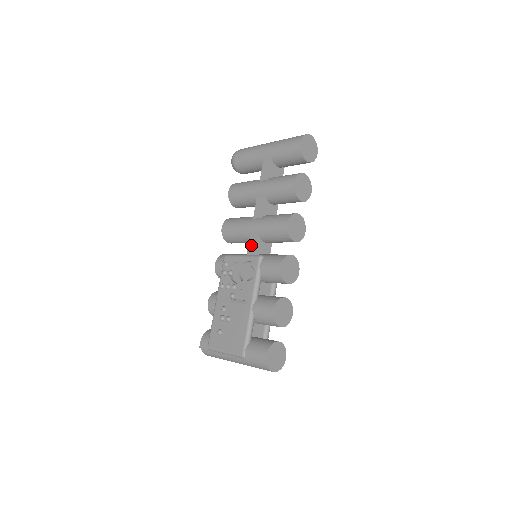
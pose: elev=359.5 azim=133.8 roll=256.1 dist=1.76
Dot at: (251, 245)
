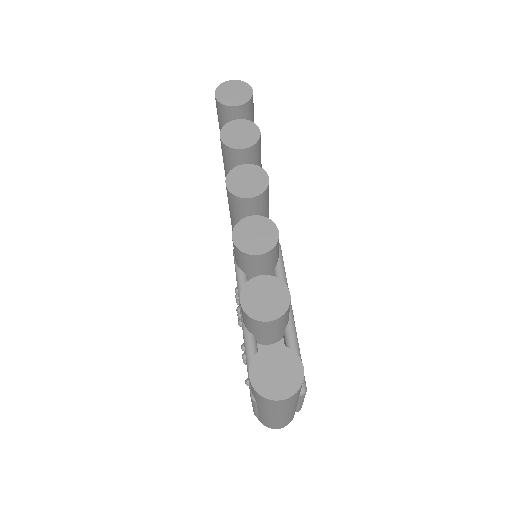
Dot at: occluded
